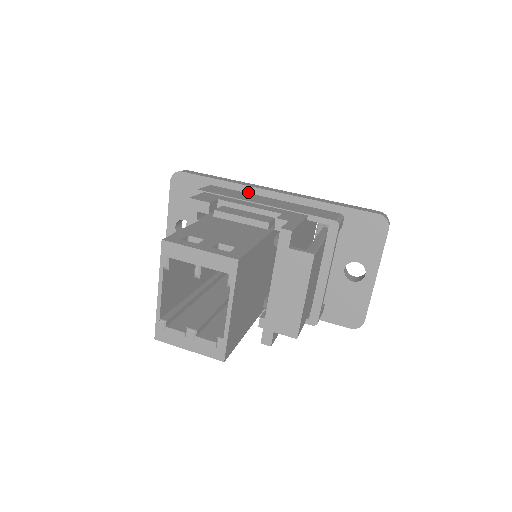
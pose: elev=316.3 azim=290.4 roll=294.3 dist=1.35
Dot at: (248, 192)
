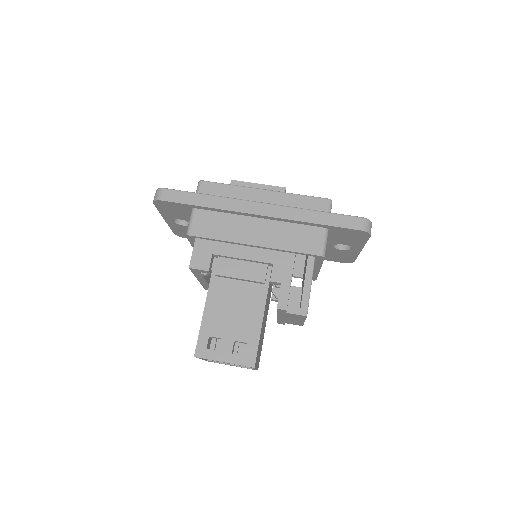
Dot at: (233, 214)
